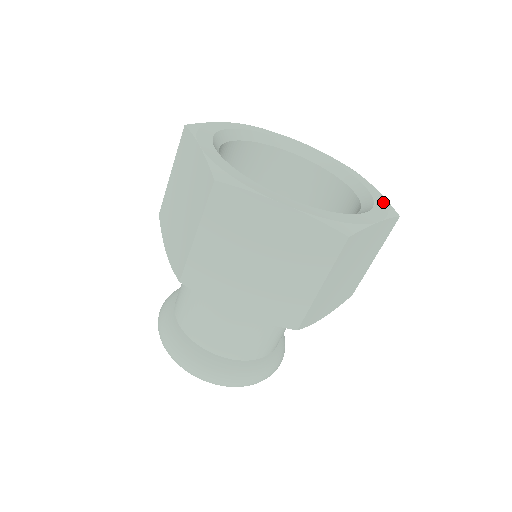
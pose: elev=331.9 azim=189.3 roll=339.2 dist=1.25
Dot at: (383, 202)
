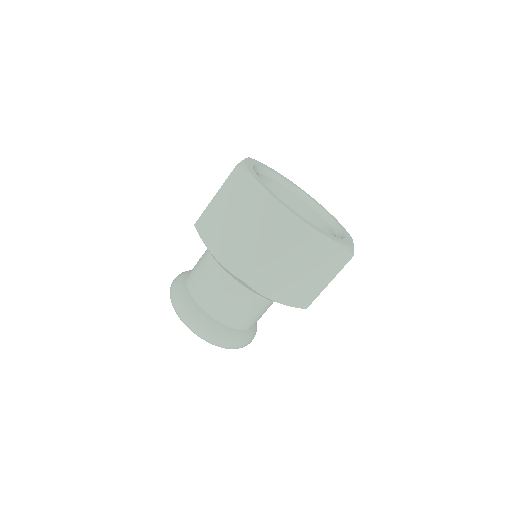
Dot at: occluded
